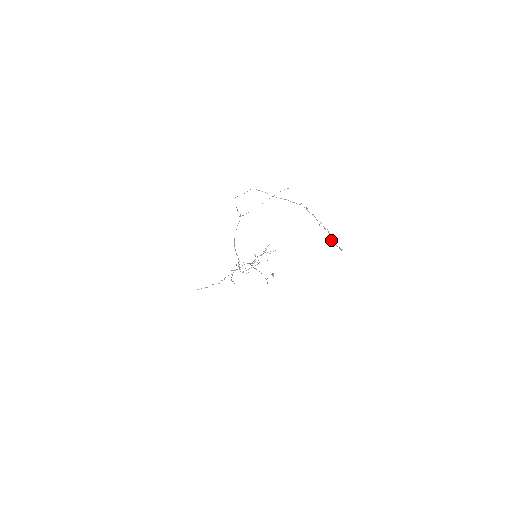
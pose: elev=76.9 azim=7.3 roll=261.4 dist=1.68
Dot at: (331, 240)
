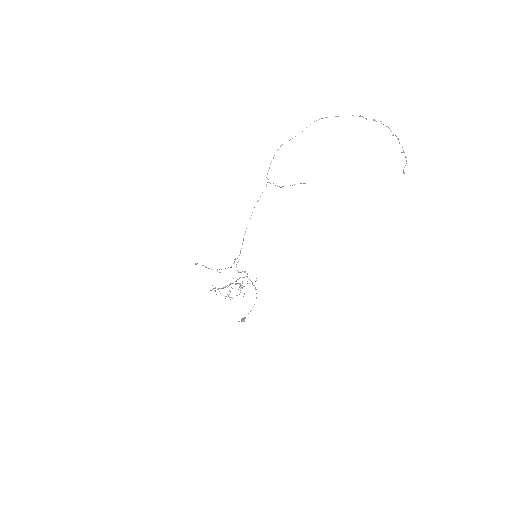
Dot at: (402, 152)
